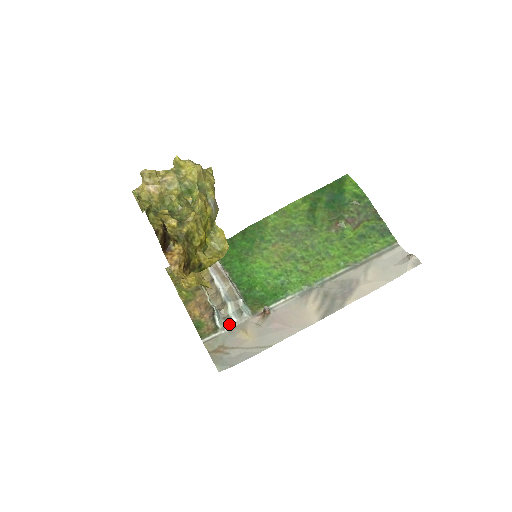
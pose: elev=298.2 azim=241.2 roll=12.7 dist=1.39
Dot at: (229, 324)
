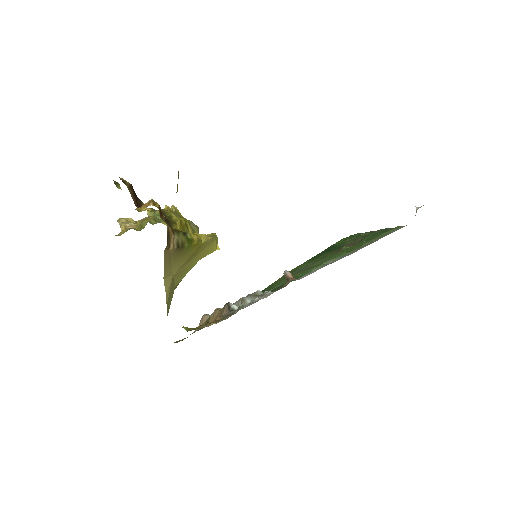
Dot at: (251, 303)
